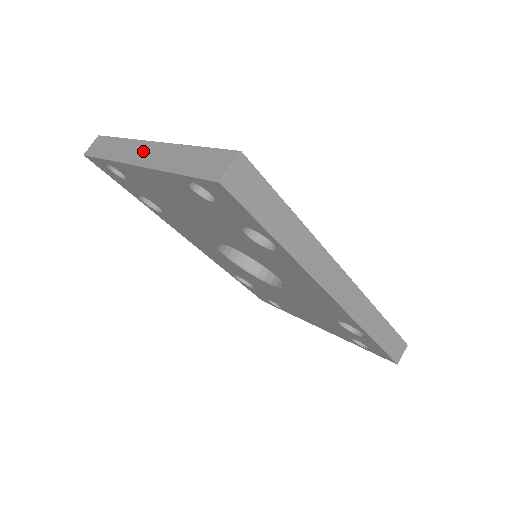
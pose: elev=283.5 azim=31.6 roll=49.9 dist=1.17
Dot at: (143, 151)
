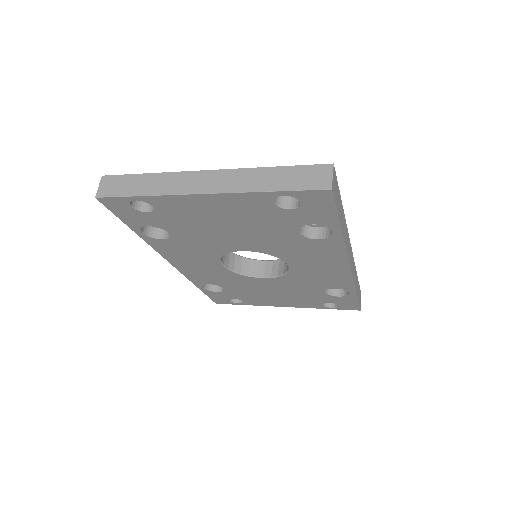
Dot at: (201, 180)
